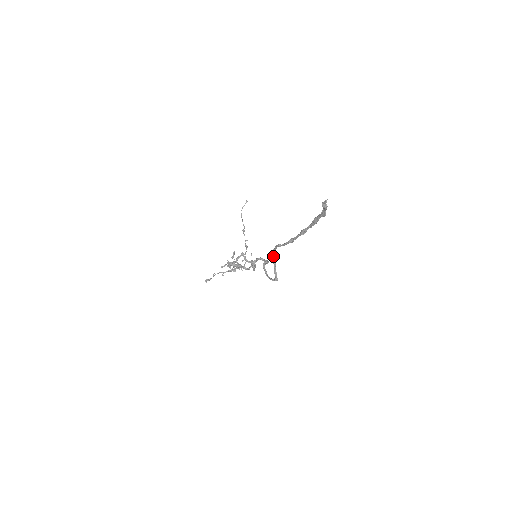
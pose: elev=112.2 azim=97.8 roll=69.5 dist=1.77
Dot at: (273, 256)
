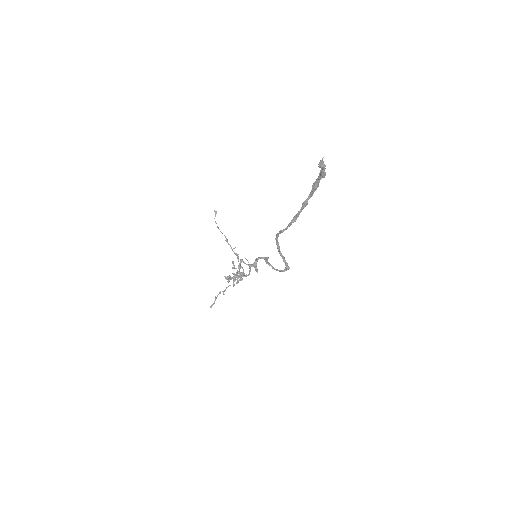
Dot at: occluded
